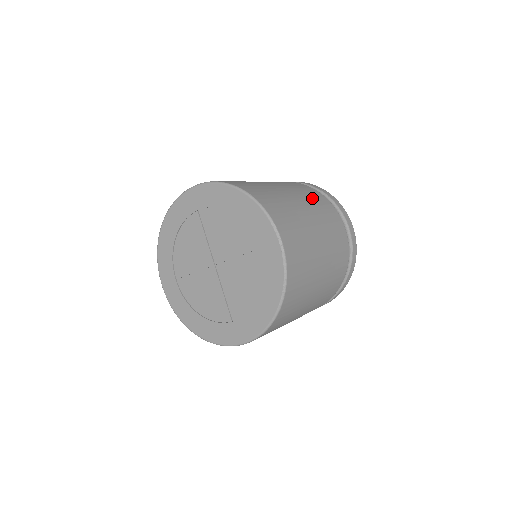
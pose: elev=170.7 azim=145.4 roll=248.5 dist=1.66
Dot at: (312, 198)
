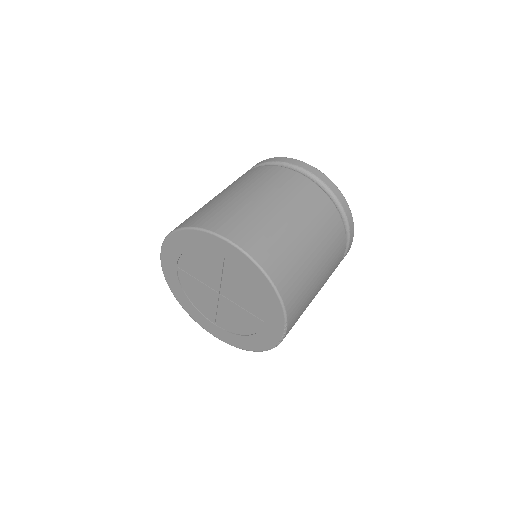
Dot at: (332, 245)
